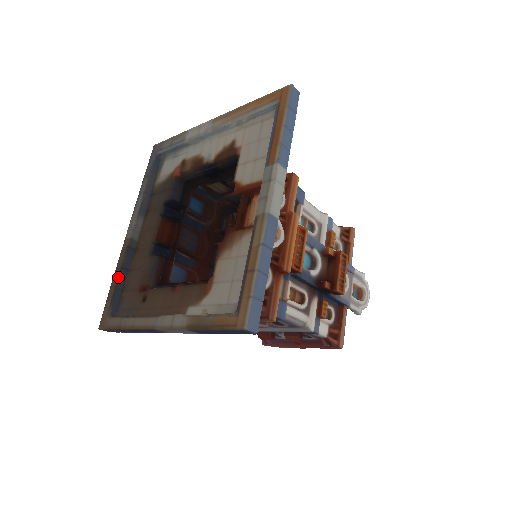
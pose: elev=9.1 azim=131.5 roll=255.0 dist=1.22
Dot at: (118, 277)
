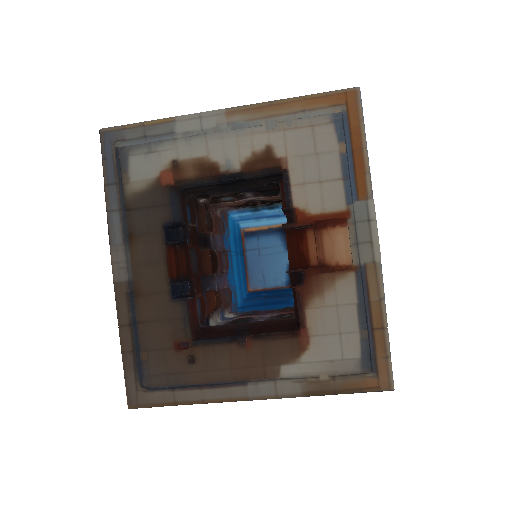
Dot at: (131, 338)
